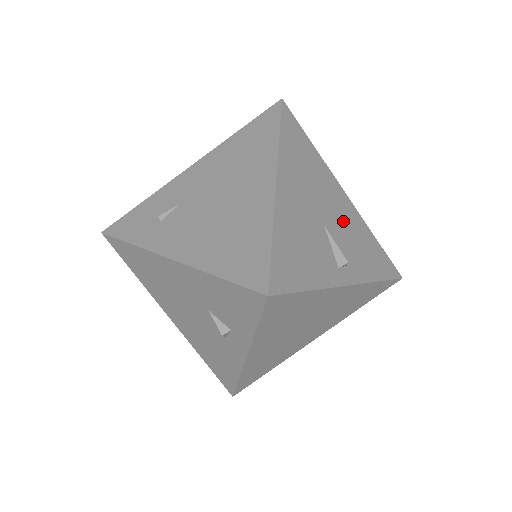
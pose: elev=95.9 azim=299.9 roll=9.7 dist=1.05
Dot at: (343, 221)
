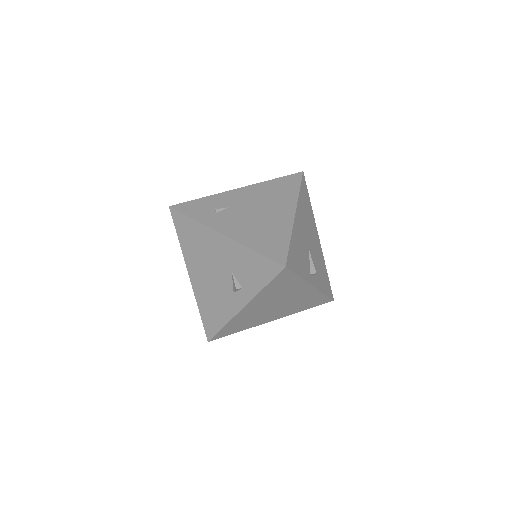
Dot at: (316, 252)
